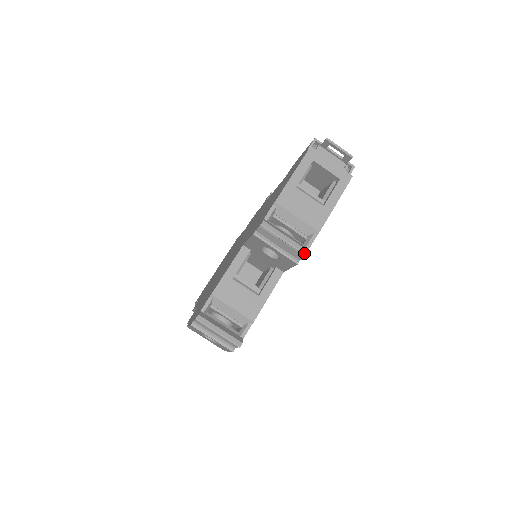
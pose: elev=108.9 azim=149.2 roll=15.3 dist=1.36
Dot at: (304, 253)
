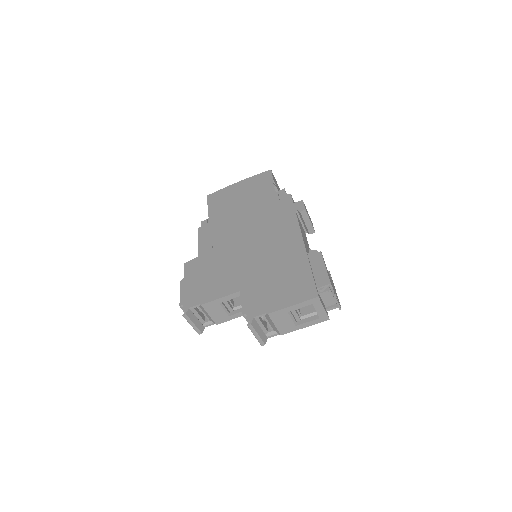
Dot at: (261, 345)
